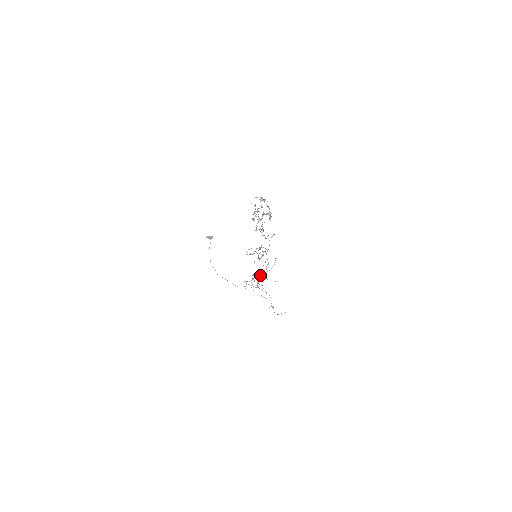
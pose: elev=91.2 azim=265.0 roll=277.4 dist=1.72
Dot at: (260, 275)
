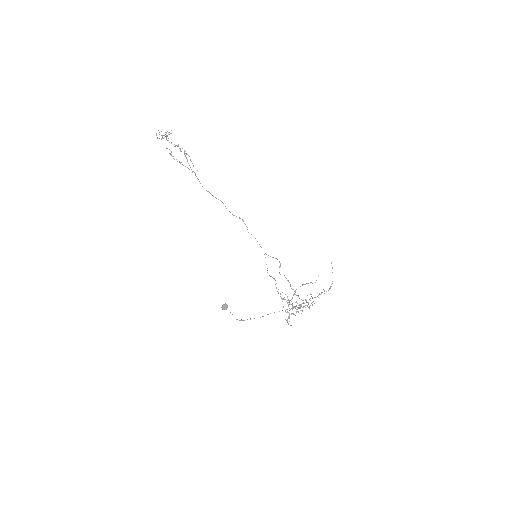
Dot at: occluded
